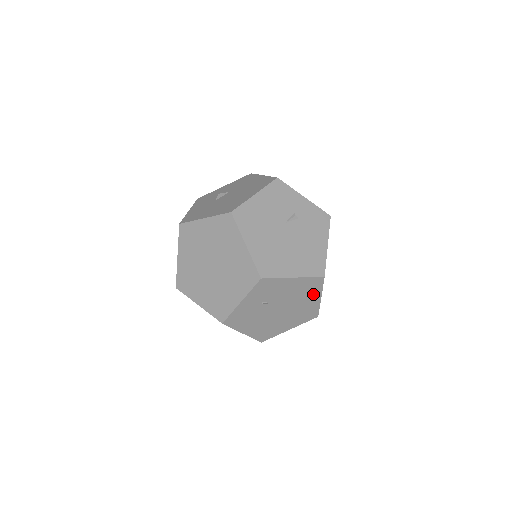
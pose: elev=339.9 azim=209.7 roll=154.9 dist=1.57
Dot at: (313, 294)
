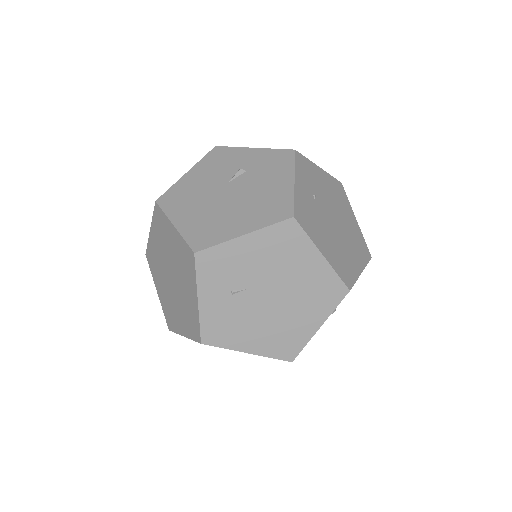
Dot at: (303, 253)
